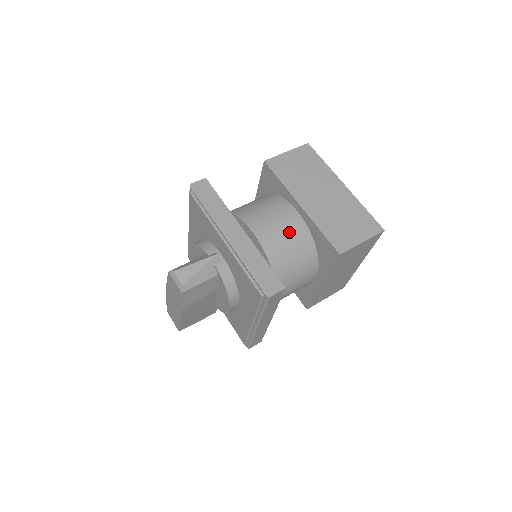
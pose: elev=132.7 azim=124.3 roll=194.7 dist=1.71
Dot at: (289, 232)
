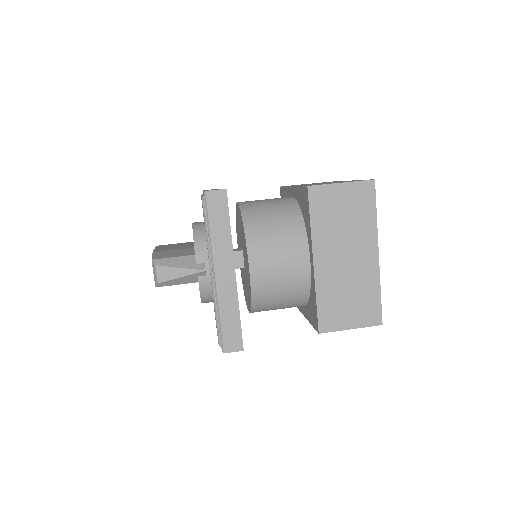
Dot at: (288, 279)
